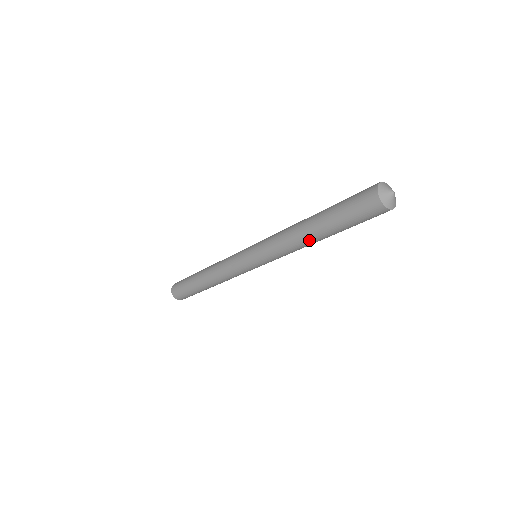
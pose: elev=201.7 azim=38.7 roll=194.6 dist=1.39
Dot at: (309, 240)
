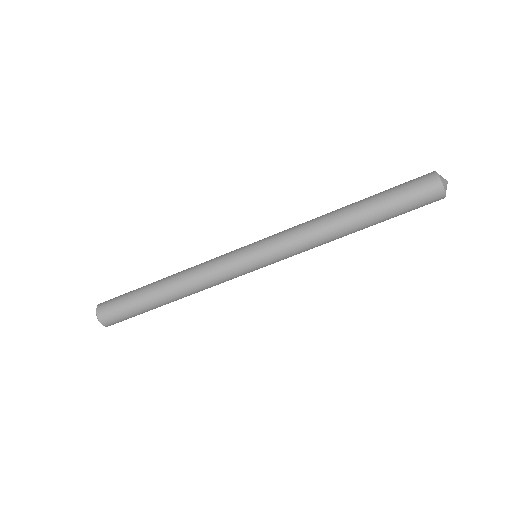
Dot at: (344, 225)
